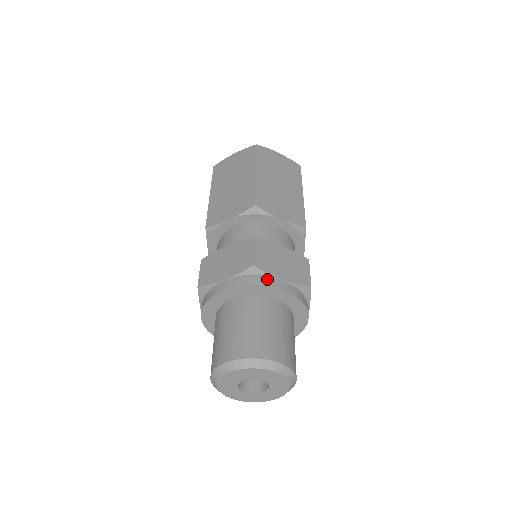
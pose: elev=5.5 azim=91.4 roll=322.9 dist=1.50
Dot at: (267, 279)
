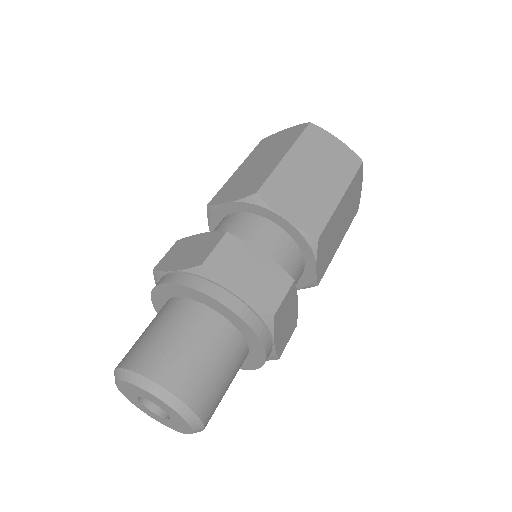
Dot at: (214, 287)
